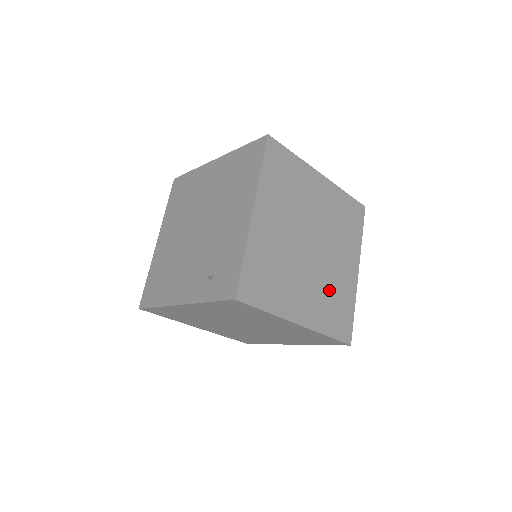
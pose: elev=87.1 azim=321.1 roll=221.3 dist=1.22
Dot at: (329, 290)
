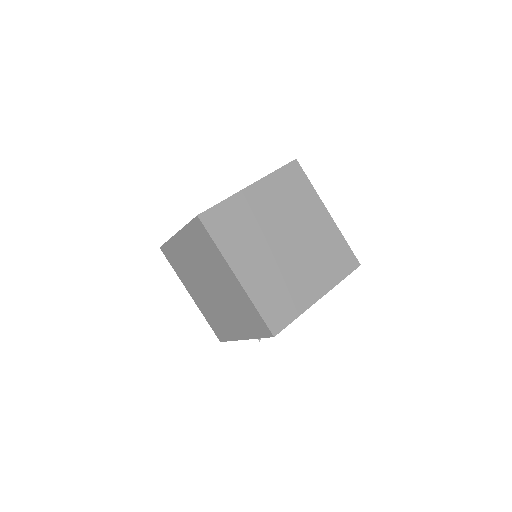
Dot at: (281, 282)
